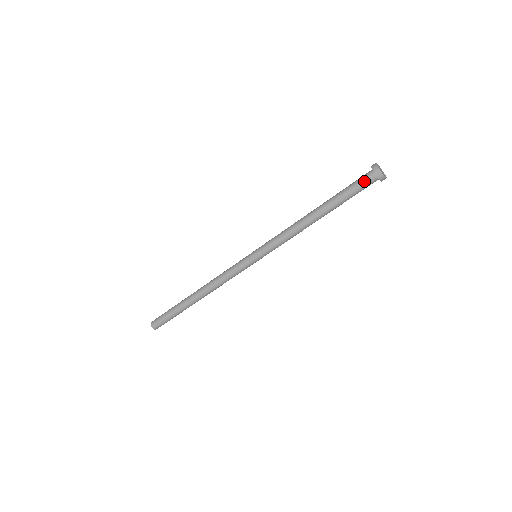
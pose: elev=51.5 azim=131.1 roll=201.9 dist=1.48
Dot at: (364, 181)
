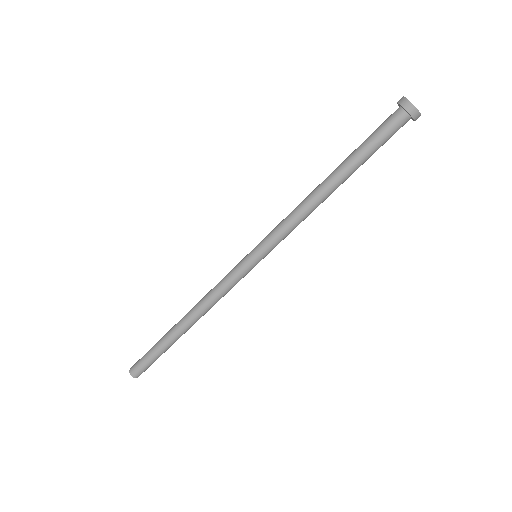
Dot at: (386, 120)
